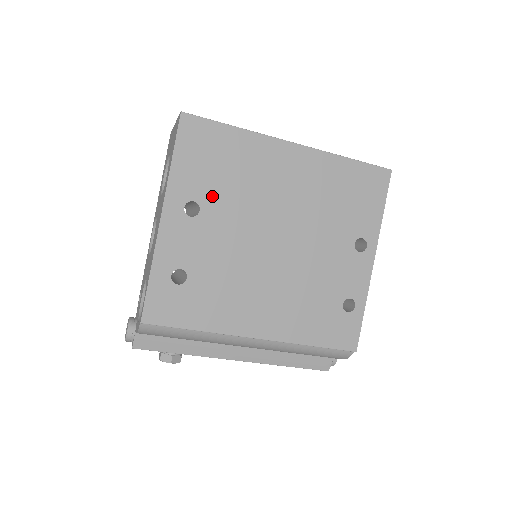
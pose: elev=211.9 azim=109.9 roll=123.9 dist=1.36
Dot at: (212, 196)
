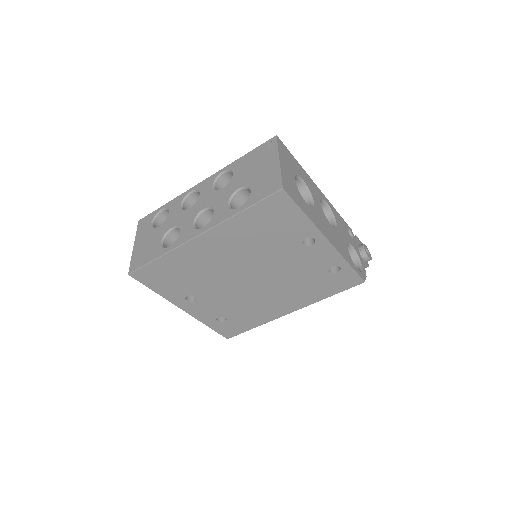
Dot at: (192, 288)
